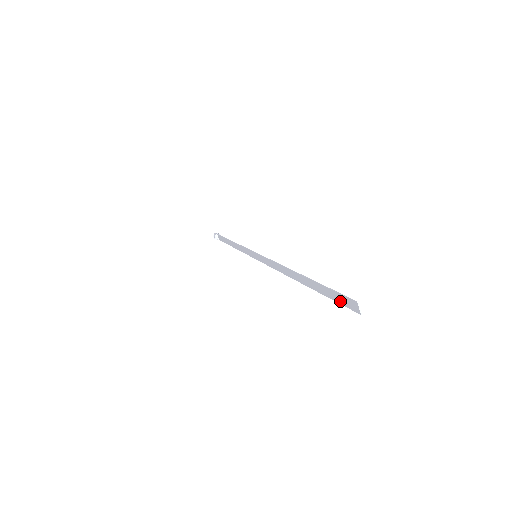
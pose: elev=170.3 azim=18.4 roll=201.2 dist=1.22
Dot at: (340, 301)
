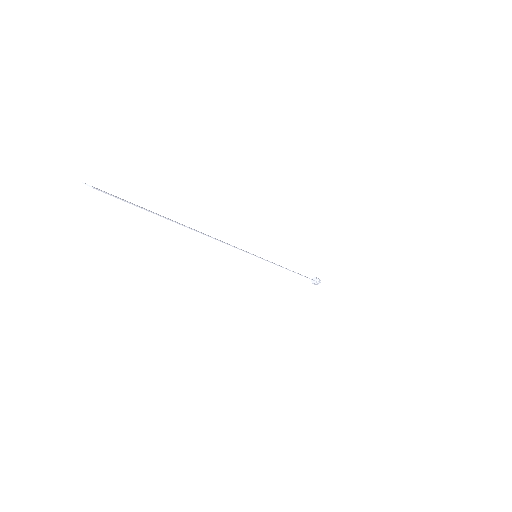
Dot at: occluded
